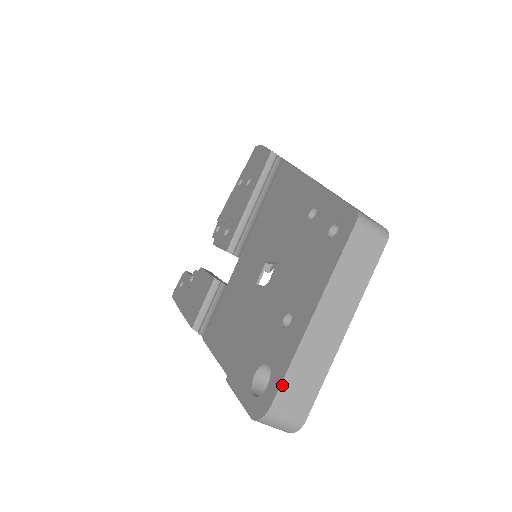
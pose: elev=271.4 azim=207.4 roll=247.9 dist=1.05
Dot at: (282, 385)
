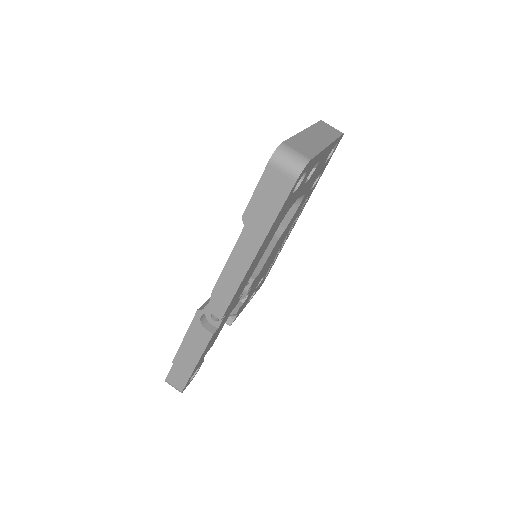
Dot at: (289, 140)
